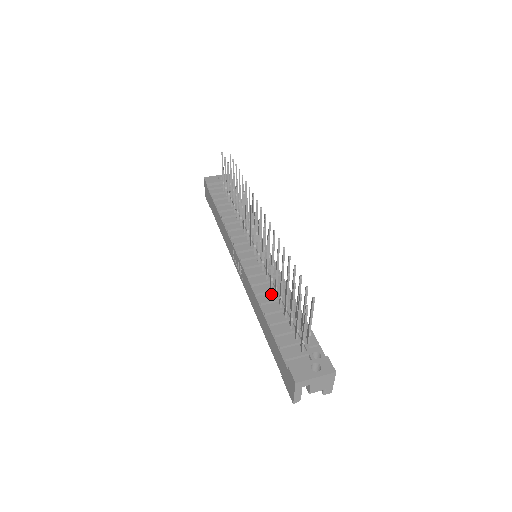
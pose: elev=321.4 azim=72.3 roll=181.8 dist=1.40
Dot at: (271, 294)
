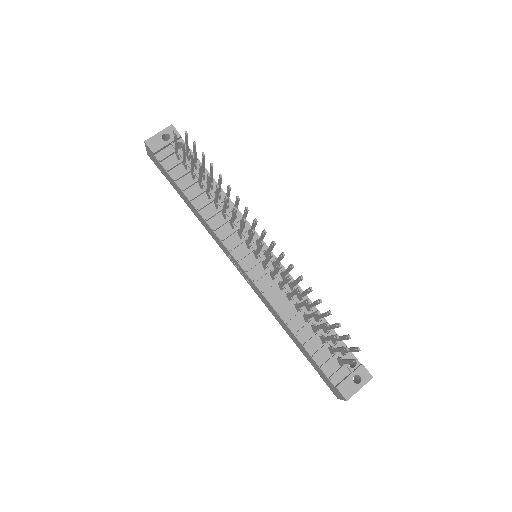
Dot at: (291, 307)
